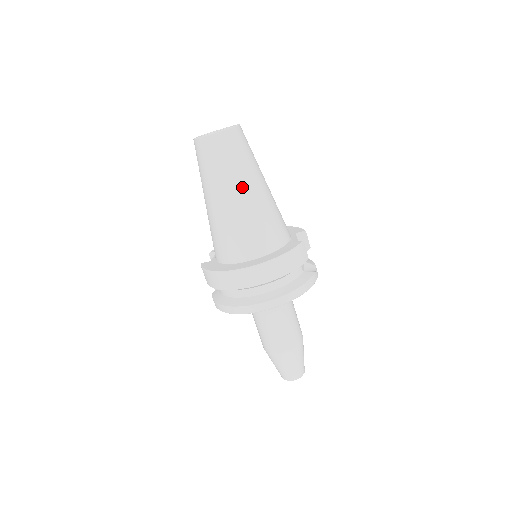
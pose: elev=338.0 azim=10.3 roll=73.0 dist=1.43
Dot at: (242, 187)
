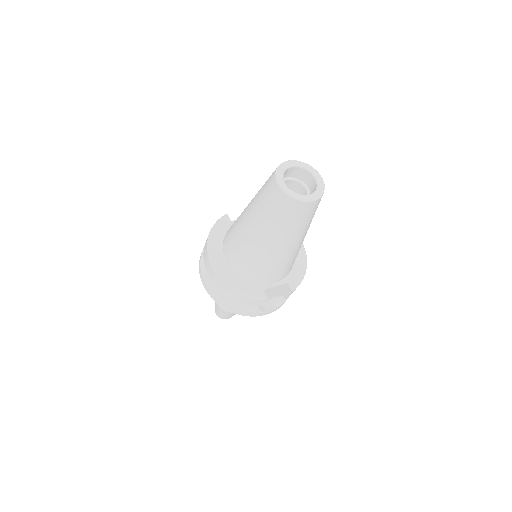
Dot at: (263, 234)
